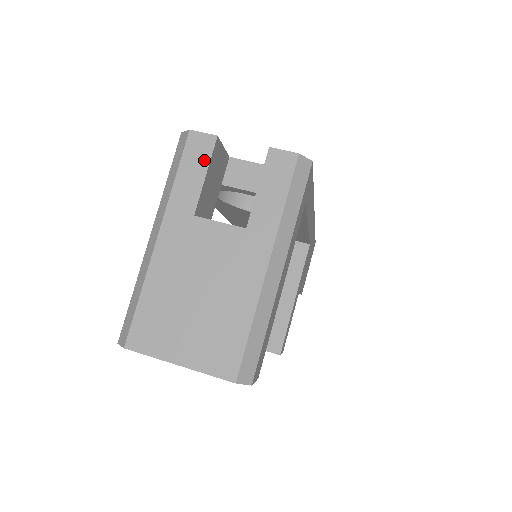
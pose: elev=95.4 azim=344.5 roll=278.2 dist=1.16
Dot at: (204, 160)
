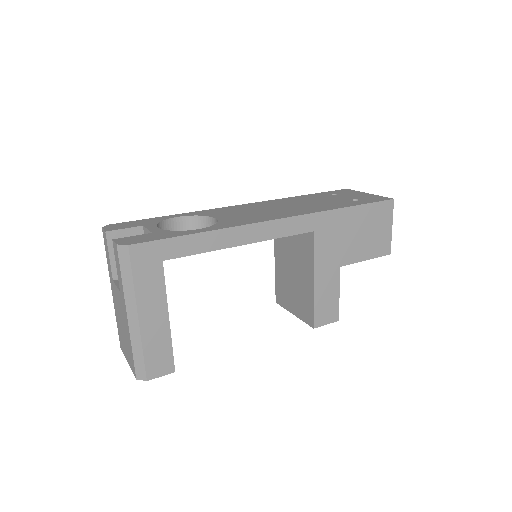
Dot at: (107, 247)
